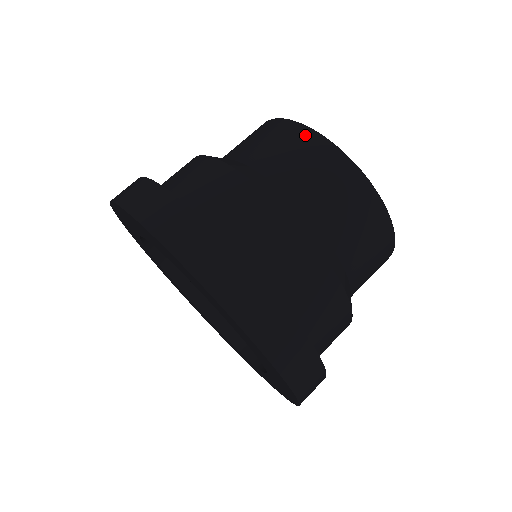
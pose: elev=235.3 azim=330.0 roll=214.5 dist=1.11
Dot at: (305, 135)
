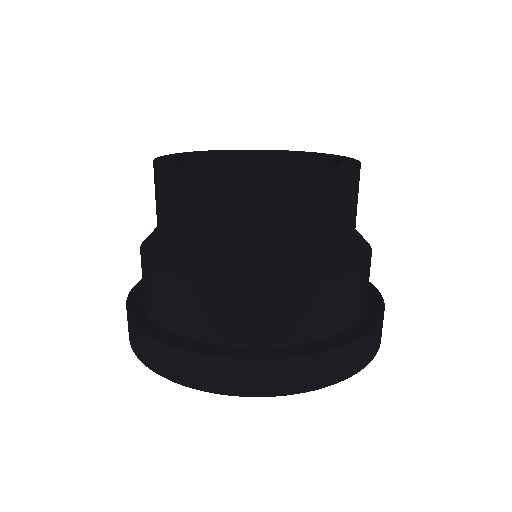
Dot at: (158, 176)
